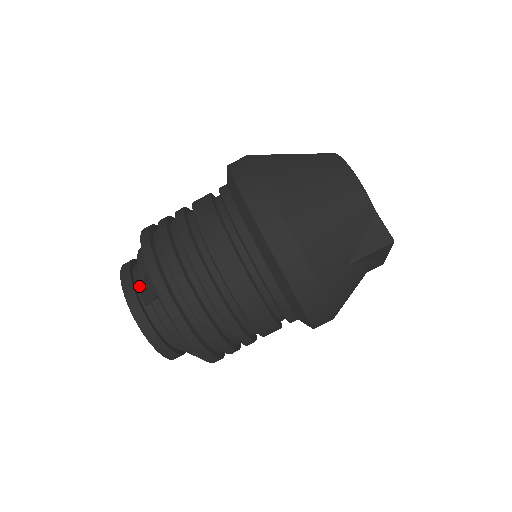
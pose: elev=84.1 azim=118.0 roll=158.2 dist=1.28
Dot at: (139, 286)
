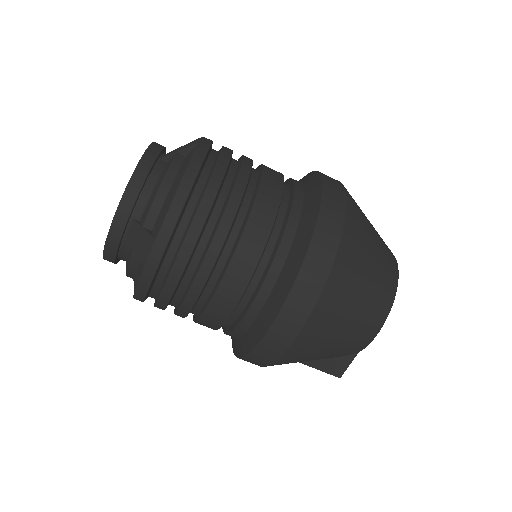
Dot at: (136, 215)
